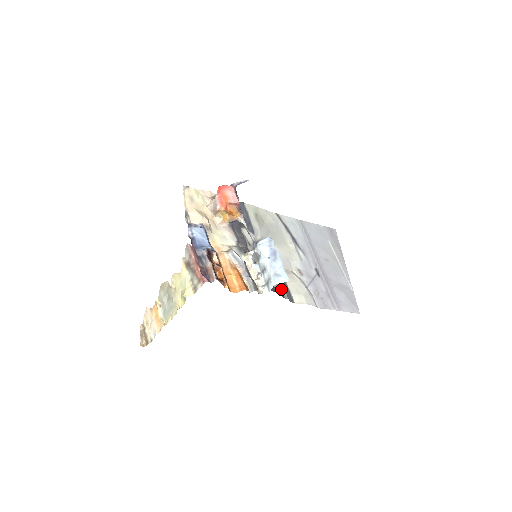
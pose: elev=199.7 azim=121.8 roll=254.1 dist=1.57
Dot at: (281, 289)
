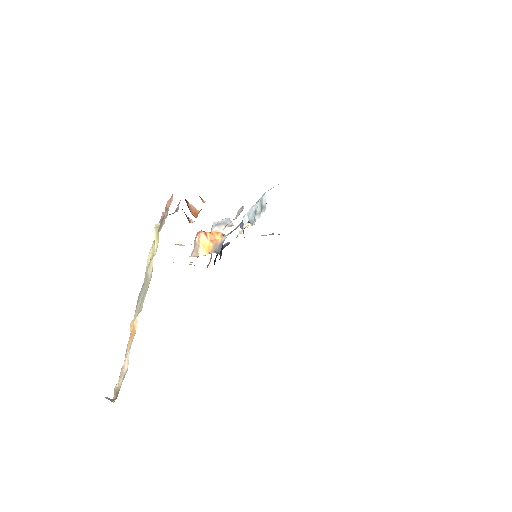
Dot at: occluded
